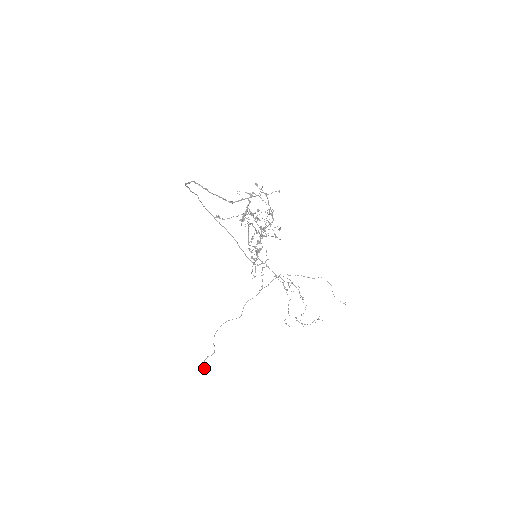
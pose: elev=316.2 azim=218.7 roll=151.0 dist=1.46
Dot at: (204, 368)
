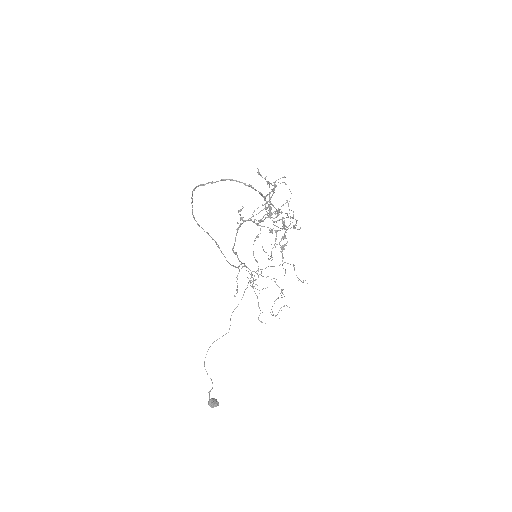
Dot at: (216, 406)
